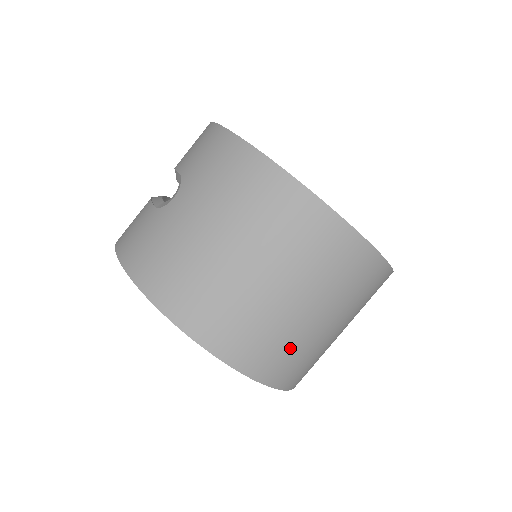
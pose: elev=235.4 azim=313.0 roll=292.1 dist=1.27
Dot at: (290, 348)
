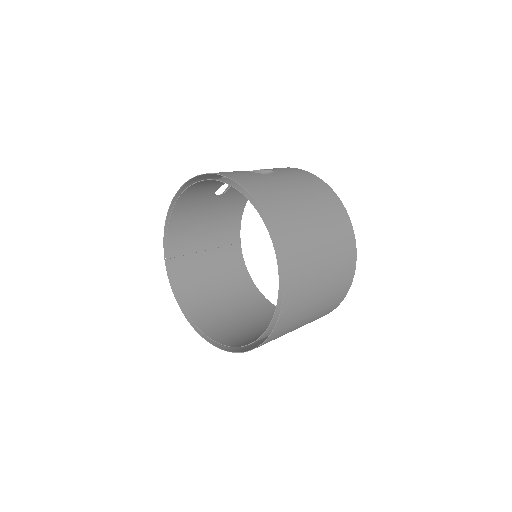
Dot at: (304, 292)
